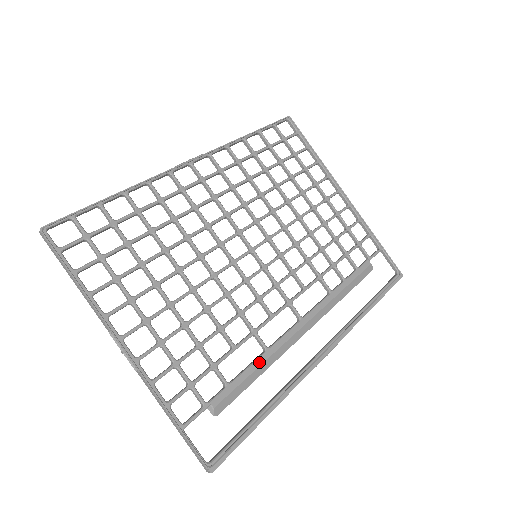
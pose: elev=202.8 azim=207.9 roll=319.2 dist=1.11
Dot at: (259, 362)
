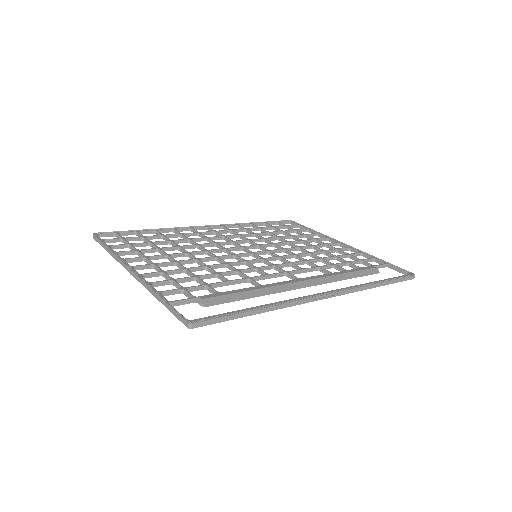
Dot at: (251, 288)
